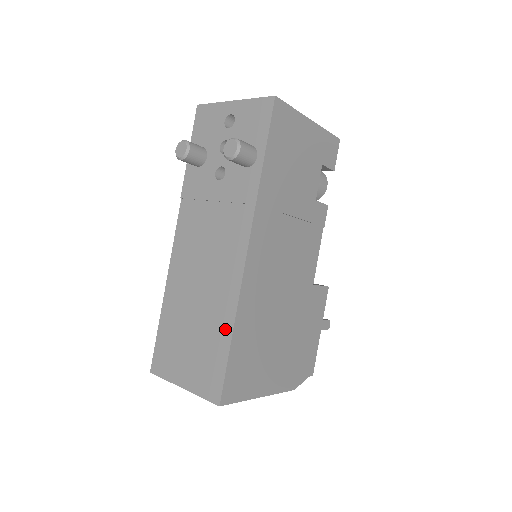
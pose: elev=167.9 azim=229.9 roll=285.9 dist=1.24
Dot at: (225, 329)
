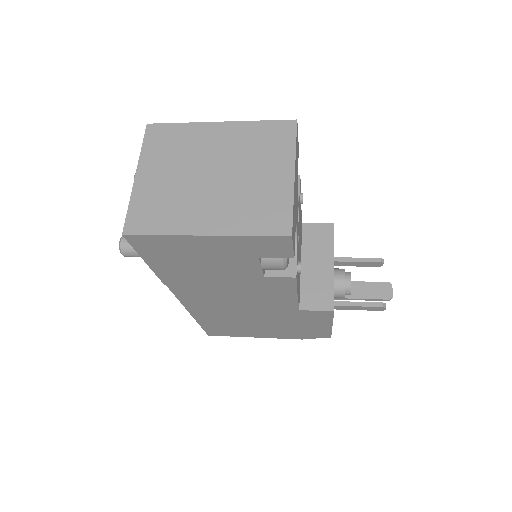
Dot at: occluded
